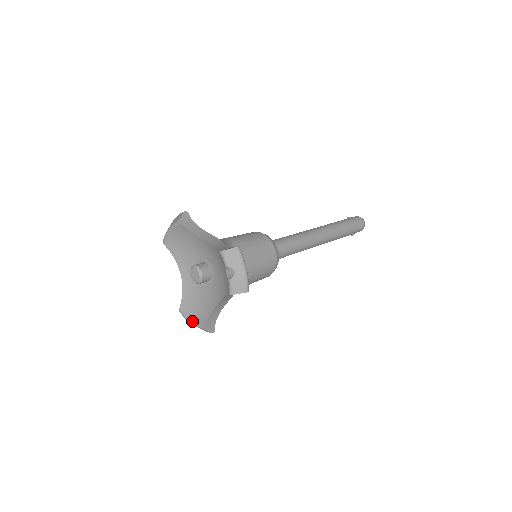
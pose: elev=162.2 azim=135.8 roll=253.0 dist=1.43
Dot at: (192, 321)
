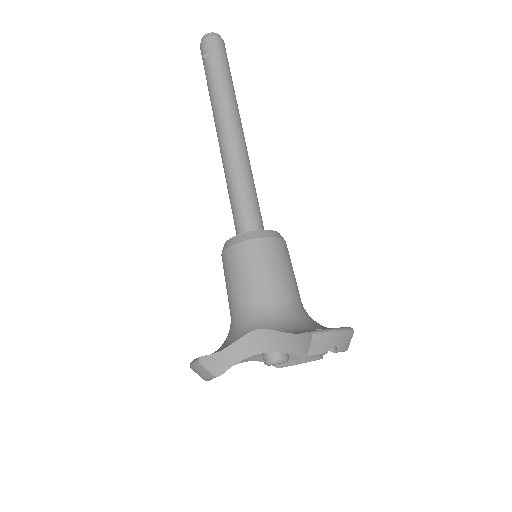
Dot at: occluded
